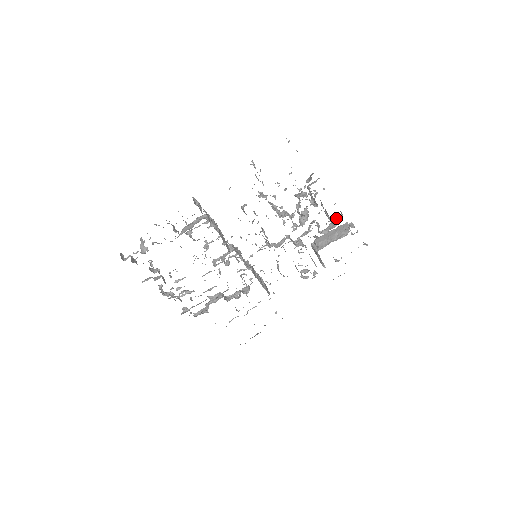
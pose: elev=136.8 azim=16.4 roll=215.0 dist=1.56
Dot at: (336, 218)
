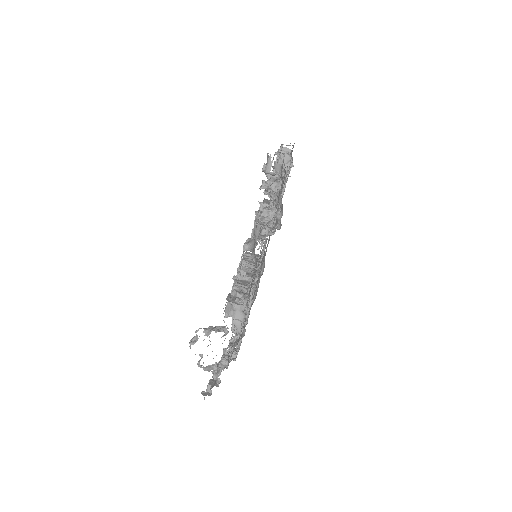
Dot at: (280, 161)
